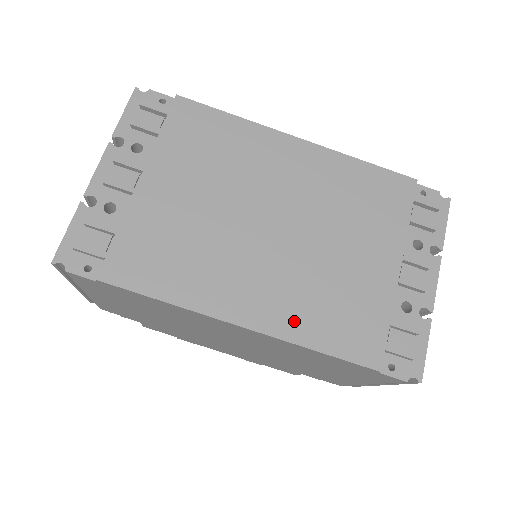
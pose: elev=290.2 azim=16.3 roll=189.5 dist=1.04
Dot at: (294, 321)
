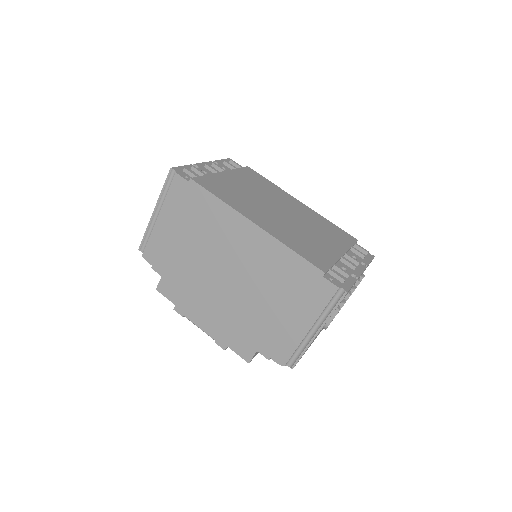
Dot at: (283, 237)
